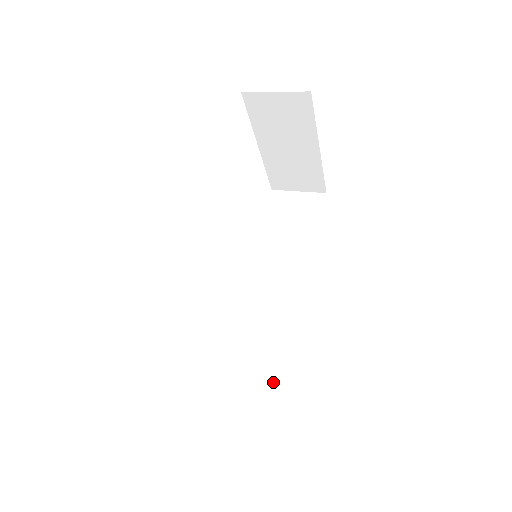
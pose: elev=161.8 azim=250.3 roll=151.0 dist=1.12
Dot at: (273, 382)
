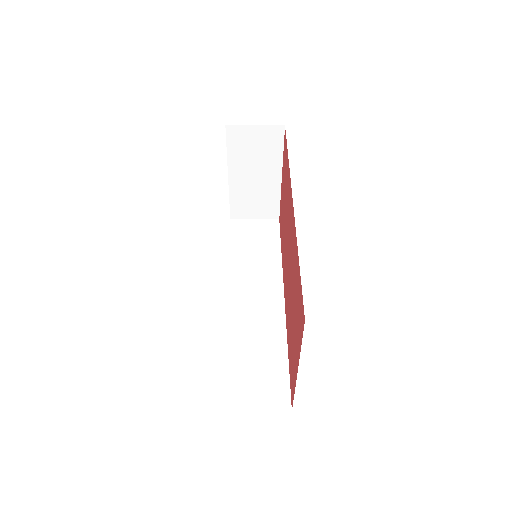
Dot at: (280, 370)
